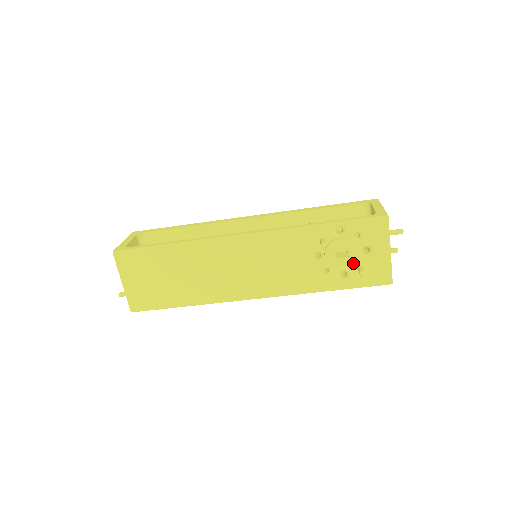
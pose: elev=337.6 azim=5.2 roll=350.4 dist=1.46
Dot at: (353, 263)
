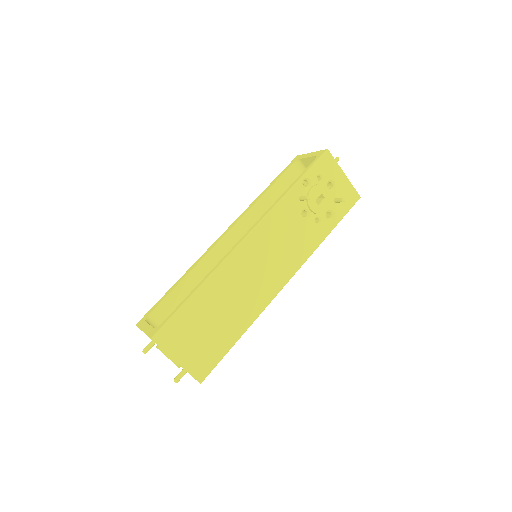
Dot at: (330, 200)
